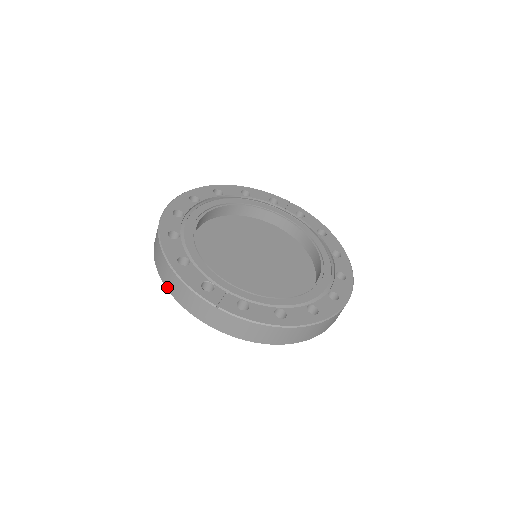
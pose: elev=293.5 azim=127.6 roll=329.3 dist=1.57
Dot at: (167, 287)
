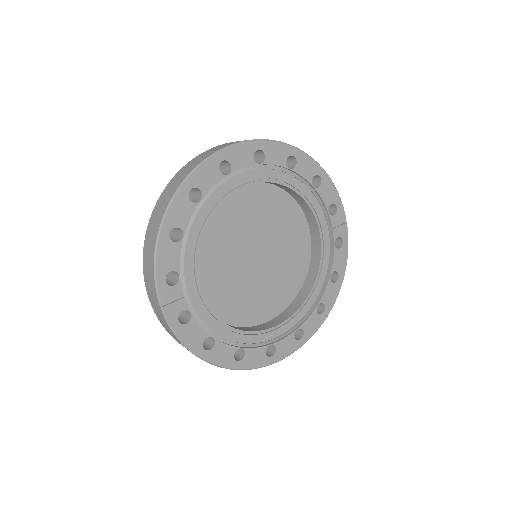
Dot at: (146, 235)
